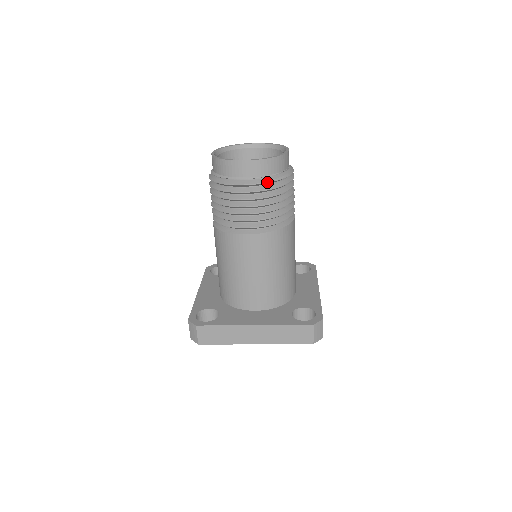
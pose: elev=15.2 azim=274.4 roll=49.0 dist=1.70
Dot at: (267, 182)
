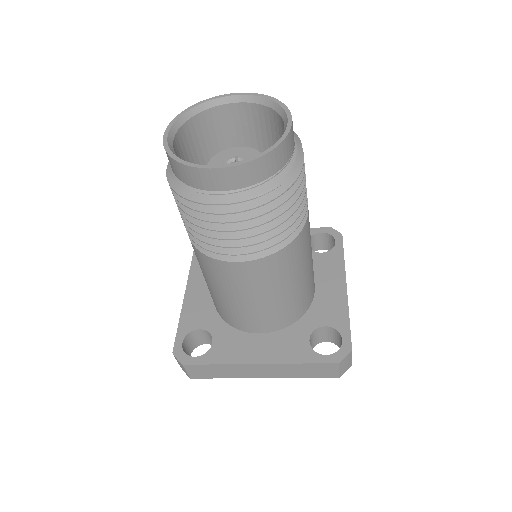
Dot at: (257, 196)
